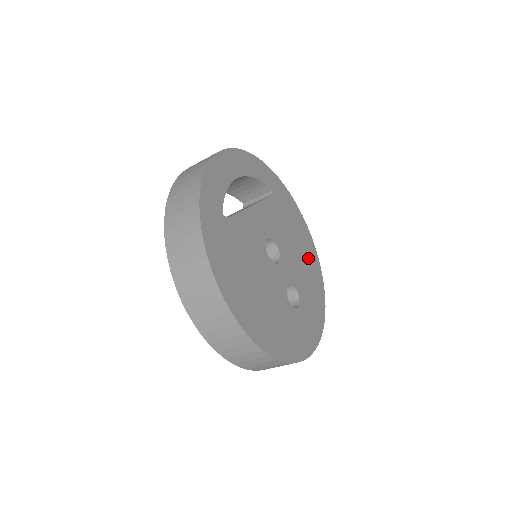
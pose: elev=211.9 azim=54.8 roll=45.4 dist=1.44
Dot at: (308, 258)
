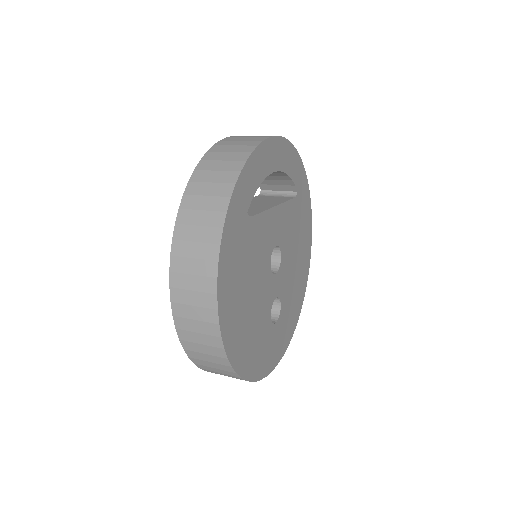
Dot at: (301, 270)
